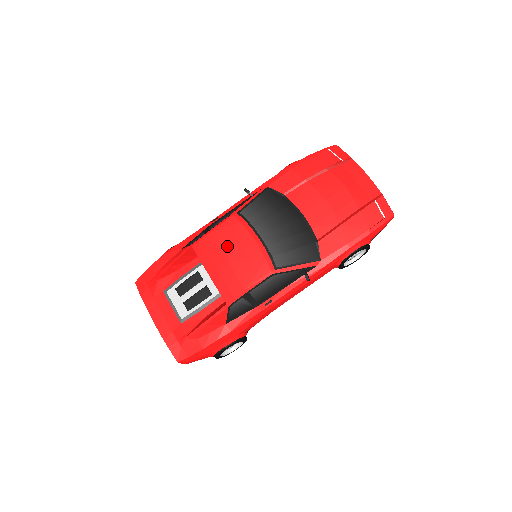
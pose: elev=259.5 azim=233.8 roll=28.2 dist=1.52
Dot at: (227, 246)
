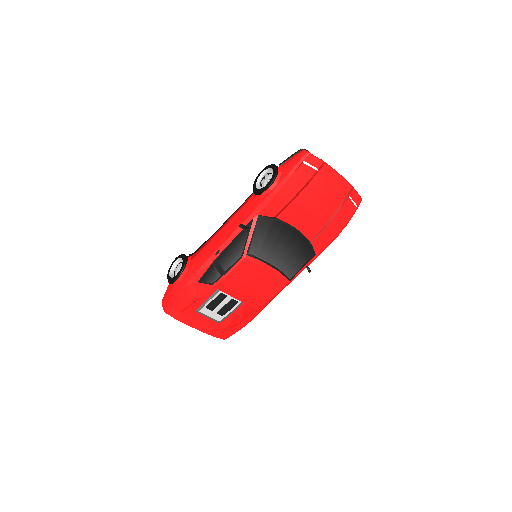
Dot at: (247, 280)
